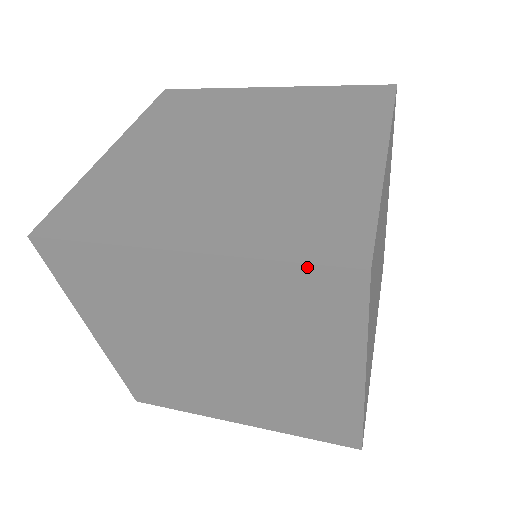
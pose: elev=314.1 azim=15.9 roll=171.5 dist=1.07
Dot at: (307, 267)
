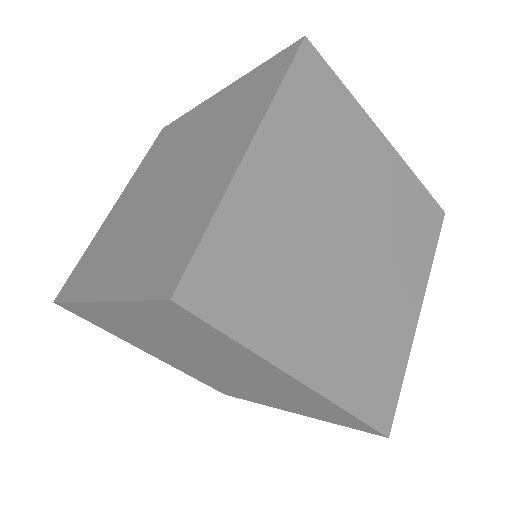
Dot at: (292, 69)
